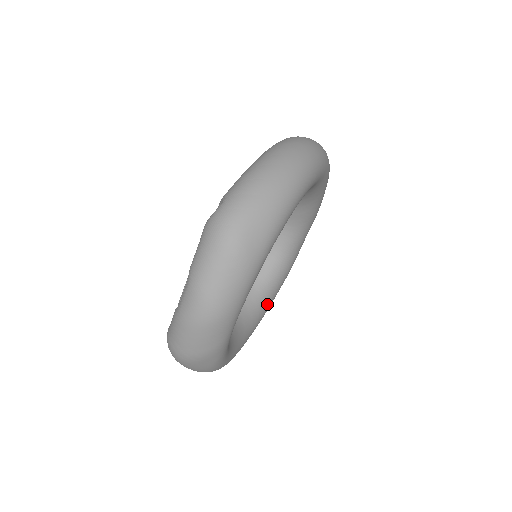
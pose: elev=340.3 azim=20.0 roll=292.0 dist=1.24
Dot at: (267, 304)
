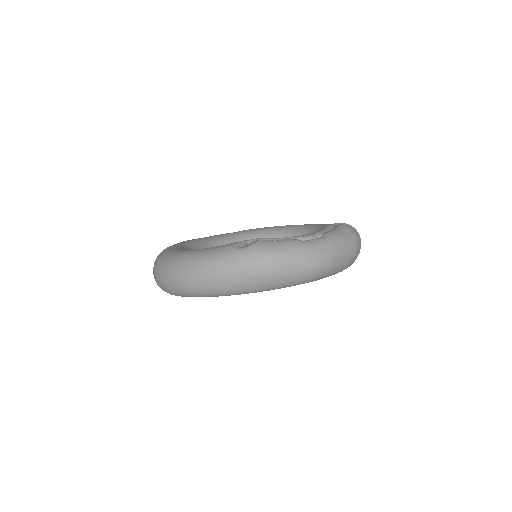
Dot at: occluded
